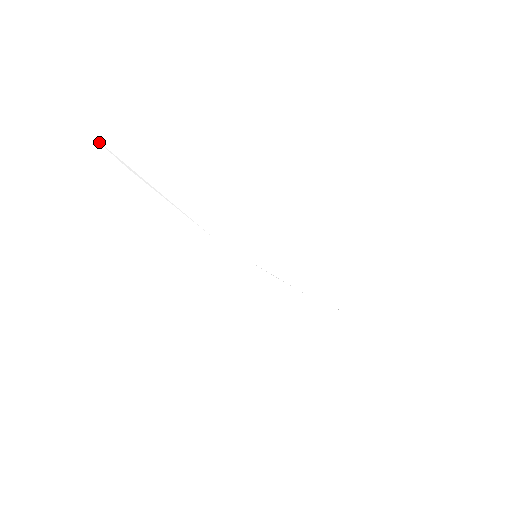
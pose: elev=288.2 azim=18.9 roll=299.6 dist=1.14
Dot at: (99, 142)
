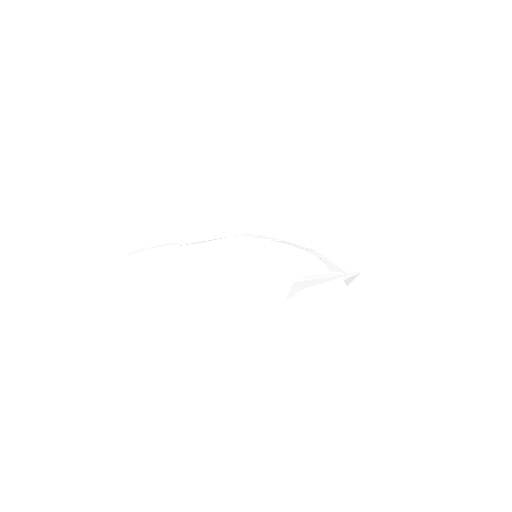
Dot at: occluded
